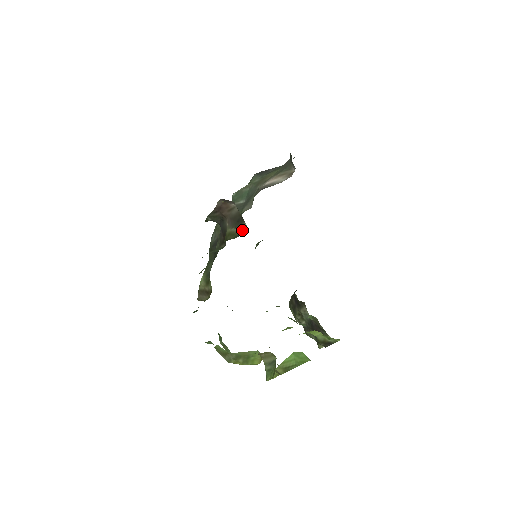
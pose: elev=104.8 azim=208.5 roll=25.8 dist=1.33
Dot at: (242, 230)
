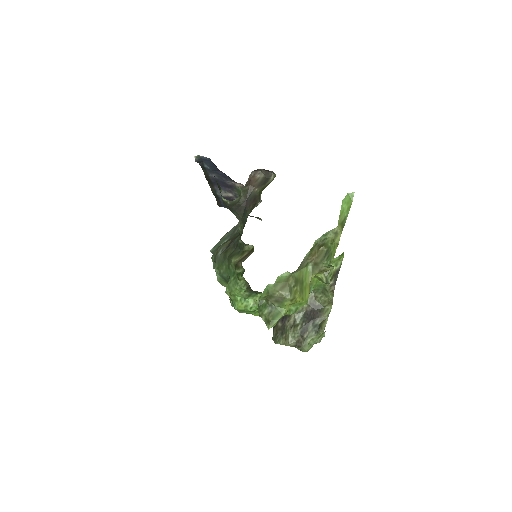
Dot at: (271, 181)
